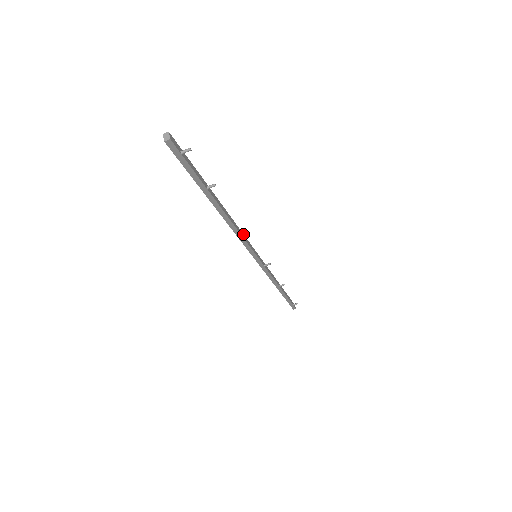
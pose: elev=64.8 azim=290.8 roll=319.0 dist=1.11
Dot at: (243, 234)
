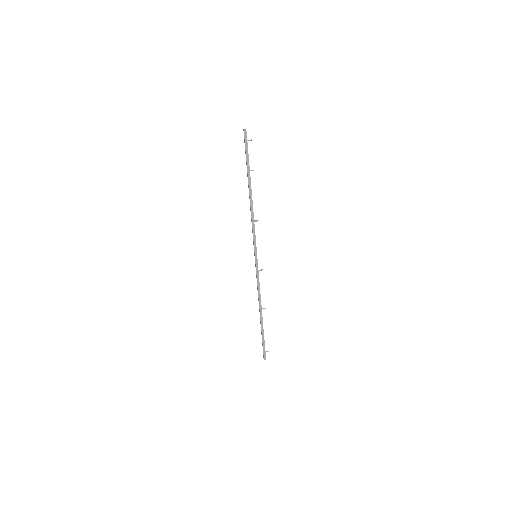
Dot at: (254, 228)
